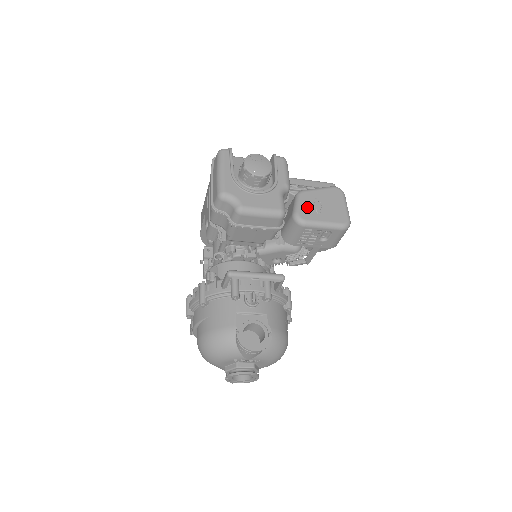
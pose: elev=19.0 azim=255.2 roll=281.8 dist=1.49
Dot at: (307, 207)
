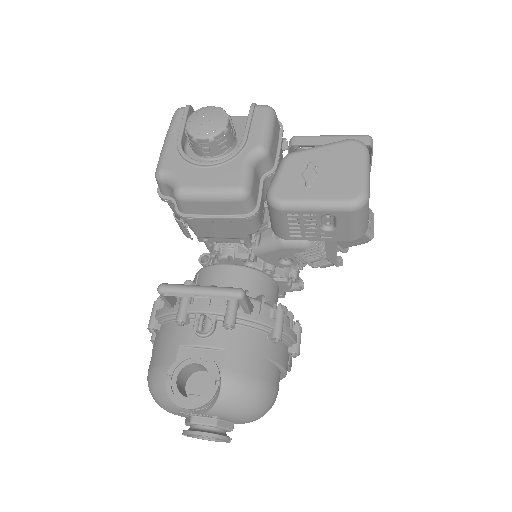
Dot at: (290, 178)
